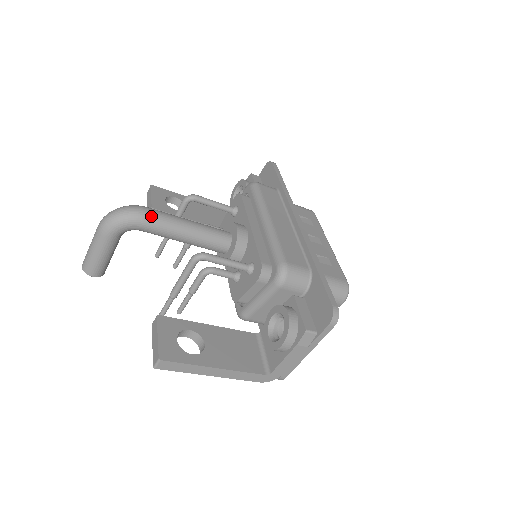
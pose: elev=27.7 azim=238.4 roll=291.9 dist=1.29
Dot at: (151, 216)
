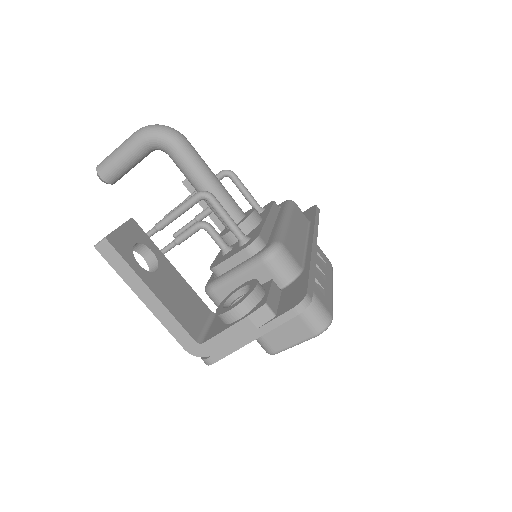
Dot at: (186, 145)
